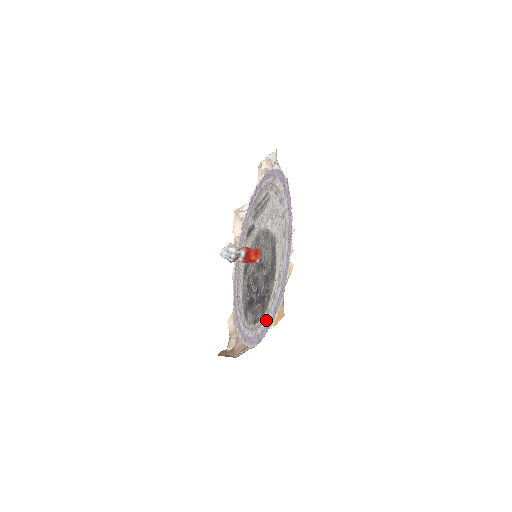
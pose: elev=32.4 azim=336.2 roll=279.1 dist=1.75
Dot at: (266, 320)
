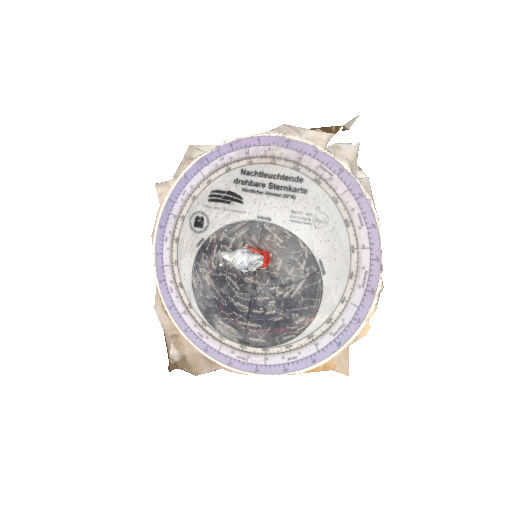
Dot at: (284, 357)
